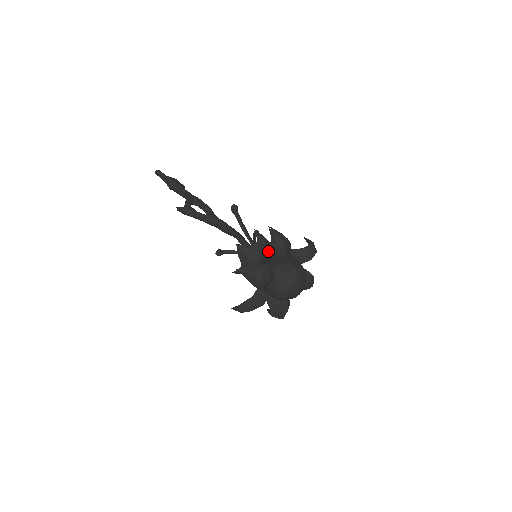
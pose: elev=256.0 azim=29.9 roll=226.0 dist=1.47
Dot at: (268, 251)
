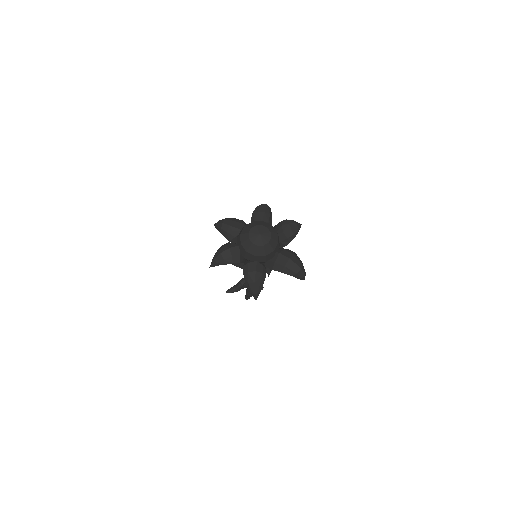
Dot at: occluded
